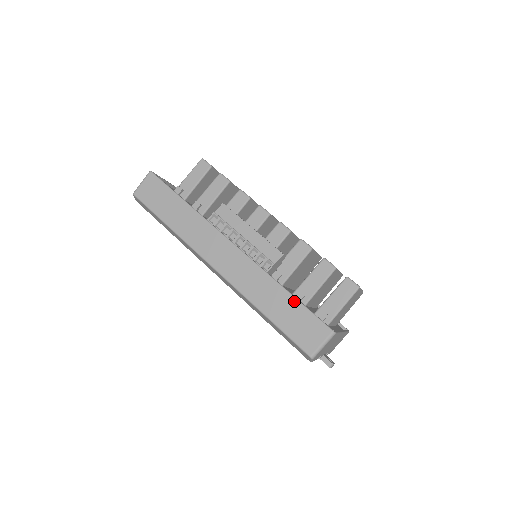
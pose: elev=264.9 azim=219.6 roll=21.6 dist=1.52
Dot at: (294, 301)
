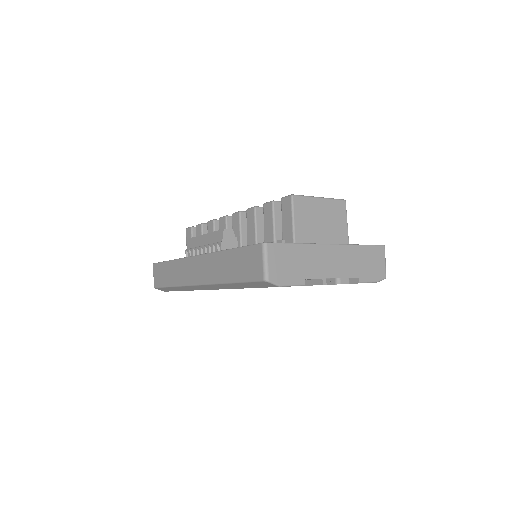
Dot at: (234, 251)
